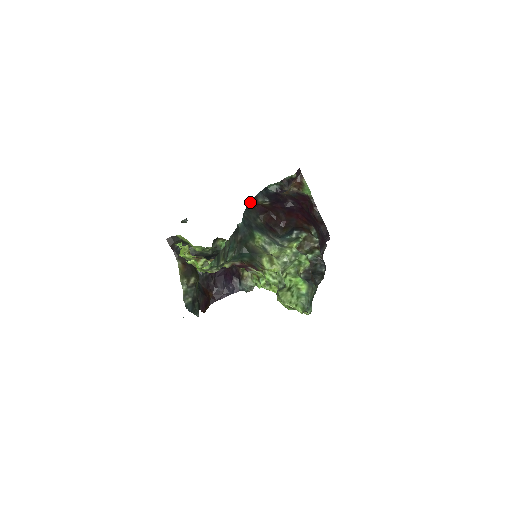
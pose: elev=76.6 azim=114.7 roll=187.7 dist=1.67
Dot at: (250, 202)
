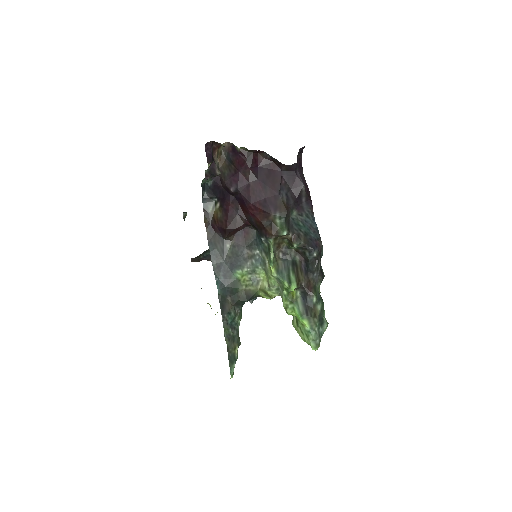
Dot at: (206, 230)
